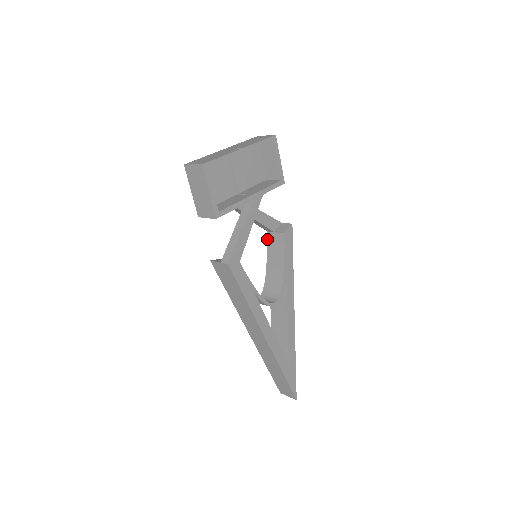
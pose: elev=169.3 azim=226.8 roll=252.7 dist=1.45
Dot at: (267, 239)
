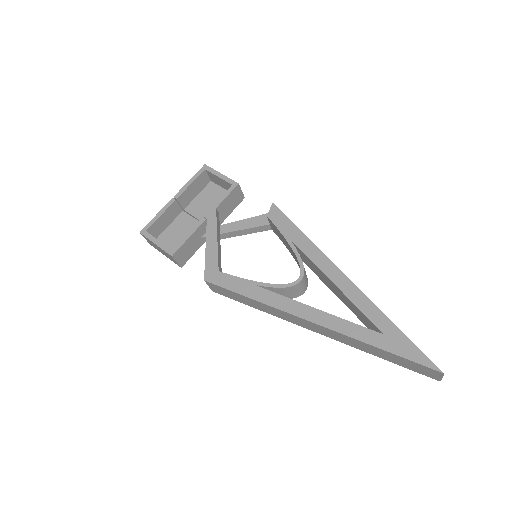
Dot at: occluded
